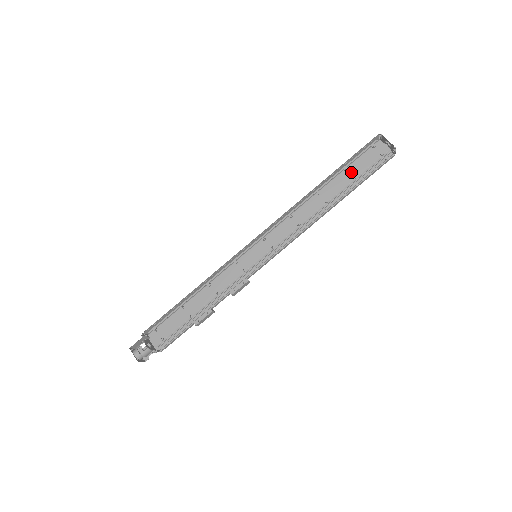
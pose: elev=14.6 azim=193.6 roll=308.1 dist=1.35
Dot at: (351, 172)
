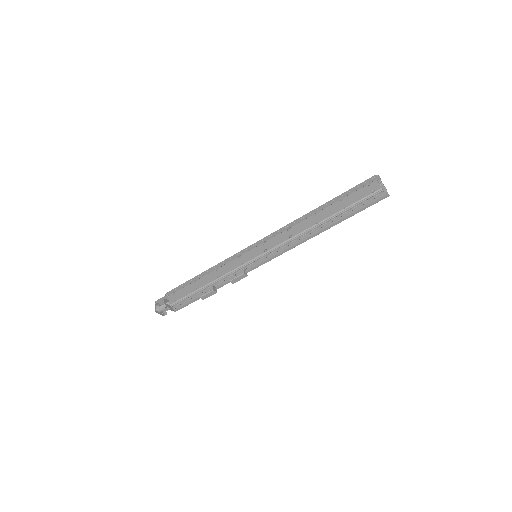
Dot at: (344, 202)
